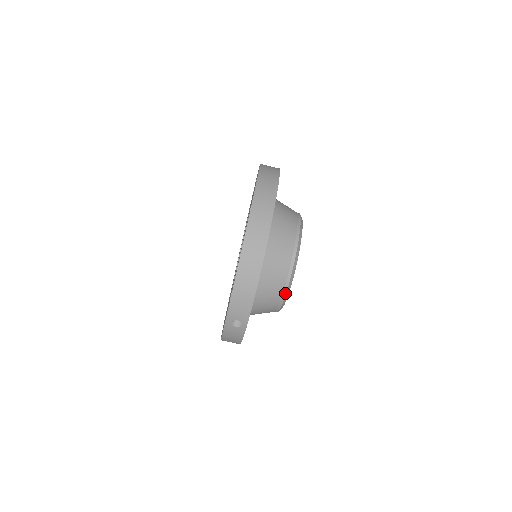
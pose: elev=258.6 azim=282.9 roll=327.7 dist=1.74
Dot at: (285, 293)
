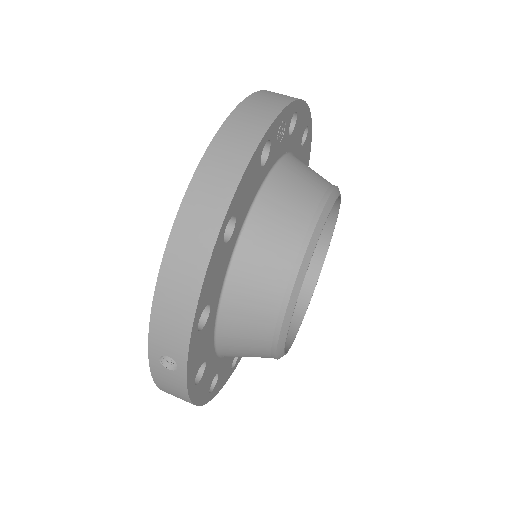
Dot at: (281, 320)
